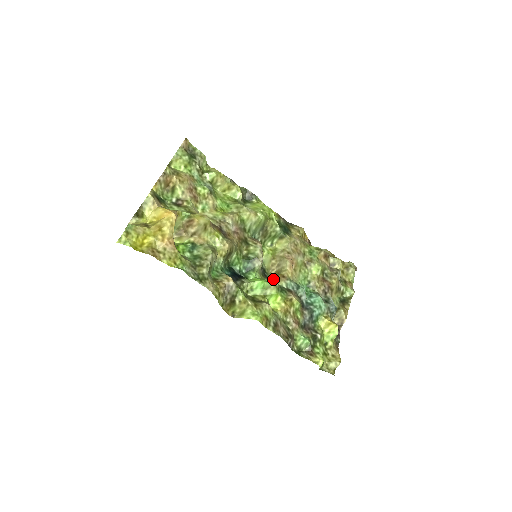
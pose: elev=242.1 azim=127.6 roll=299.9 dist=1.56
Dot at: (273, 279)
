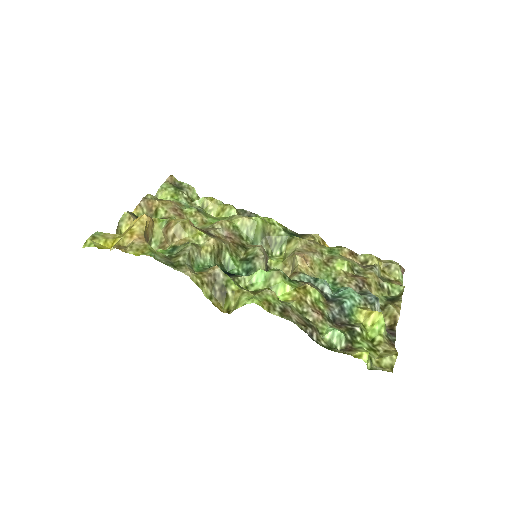
Dot at: occluded
